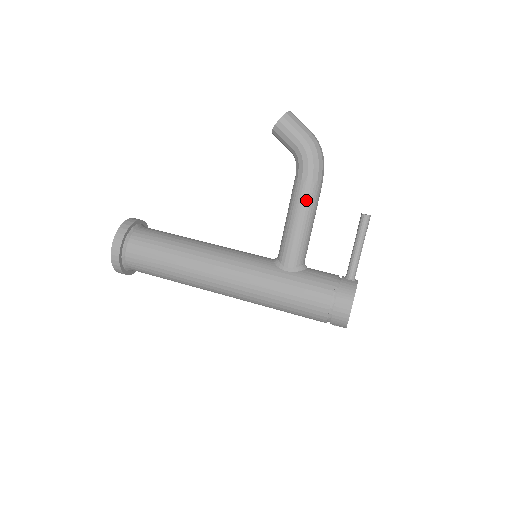
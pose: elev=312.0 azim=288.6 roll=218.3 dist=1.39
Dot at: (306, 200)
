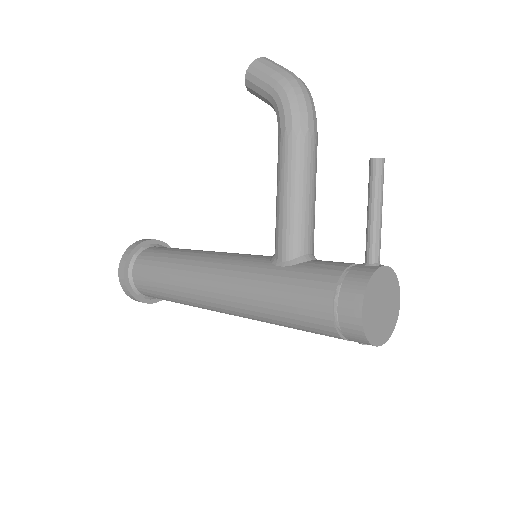
Dot at: (289, 160)
